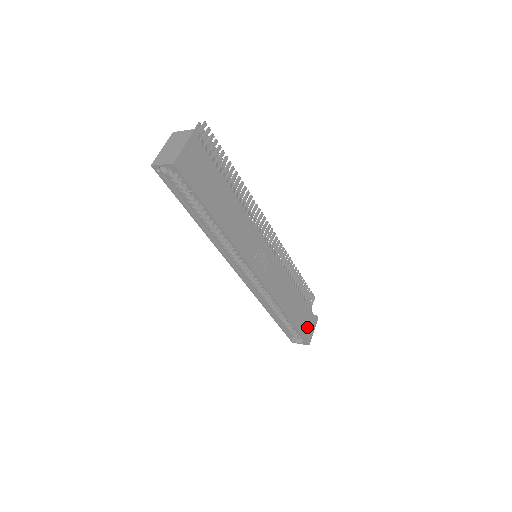
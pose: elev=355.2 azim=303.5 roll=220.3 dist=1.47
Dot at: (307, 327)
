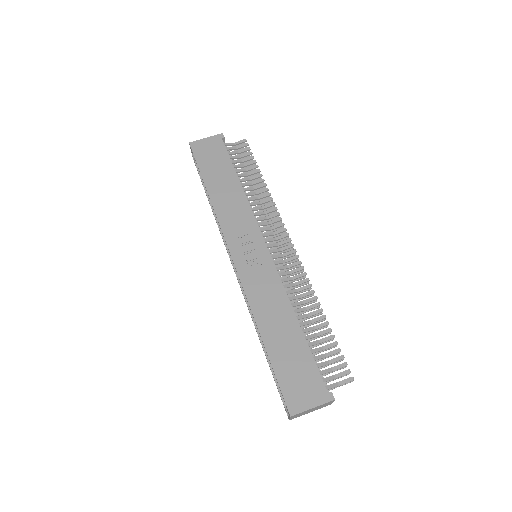
Dot at: (298, 386)
